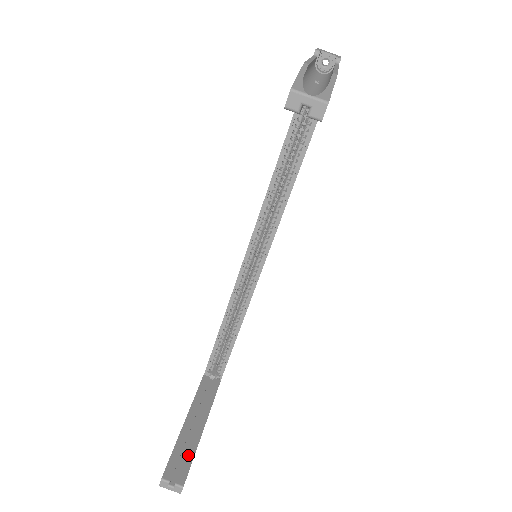
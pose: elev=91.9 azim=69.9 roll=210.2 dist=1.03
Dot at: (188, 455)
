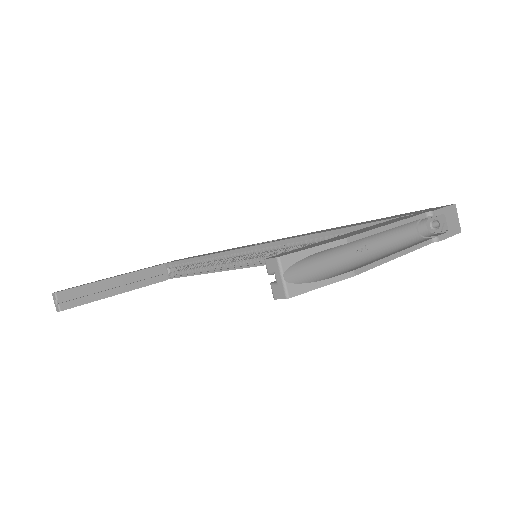
Dot at: (87, 298)
